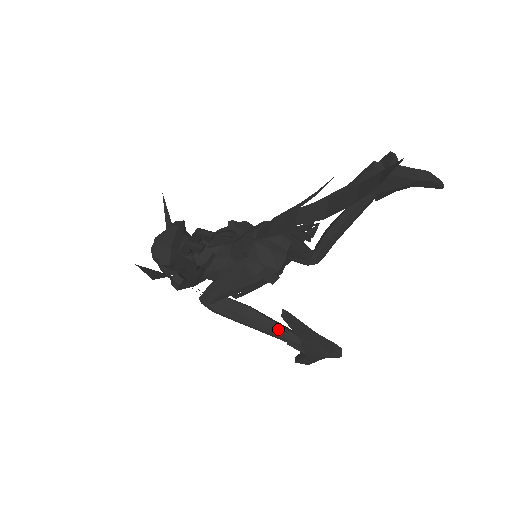
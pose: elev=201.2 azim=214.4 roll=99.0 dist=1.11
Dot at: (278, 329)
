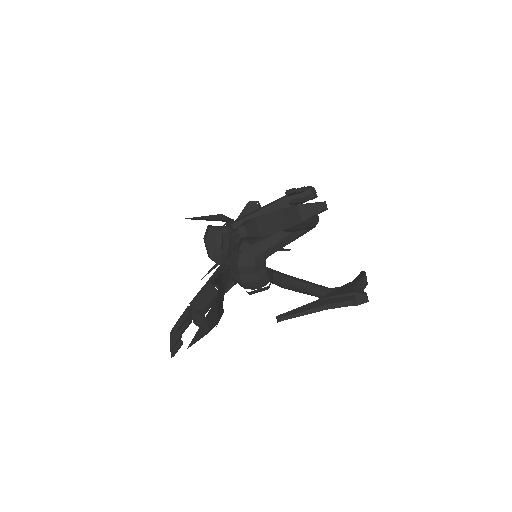
Dot at: (308, 293)
